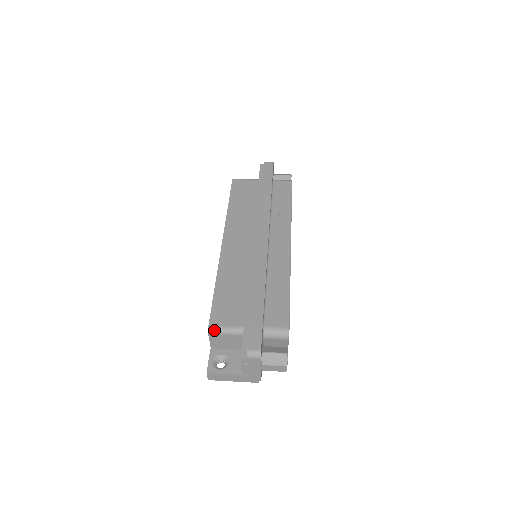
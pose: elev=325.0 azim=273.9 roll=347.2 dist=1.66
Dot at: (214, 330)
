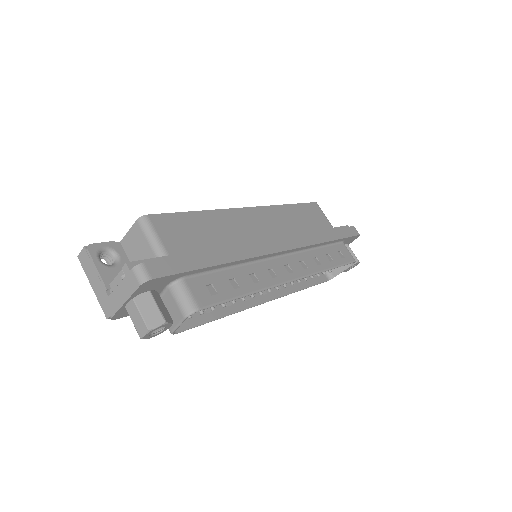
Dot at: (145, 223)
